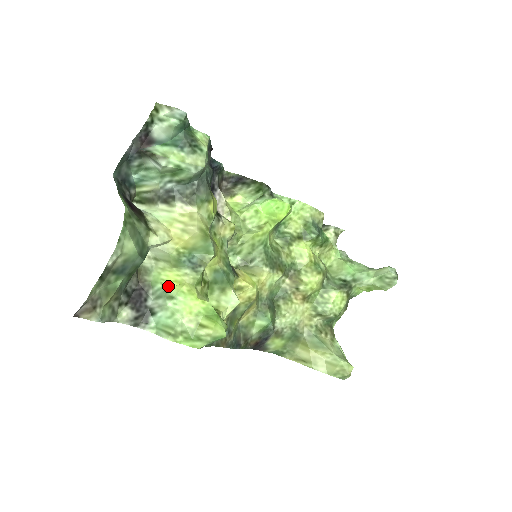
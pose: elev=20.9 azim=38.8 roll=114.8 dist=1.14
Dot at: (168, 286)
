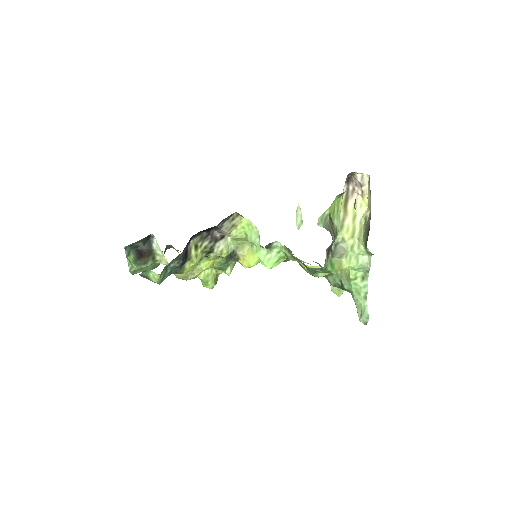
Dot at: occluded
